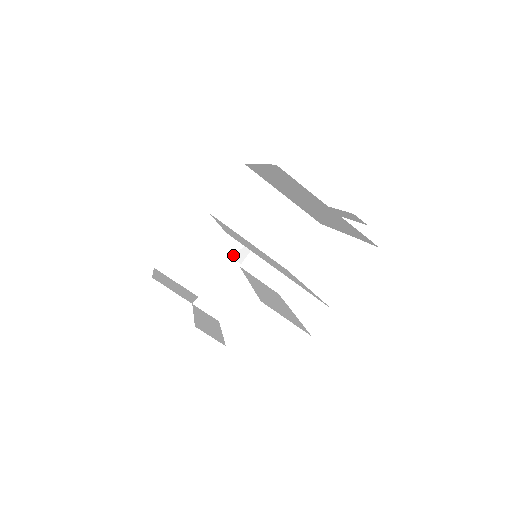
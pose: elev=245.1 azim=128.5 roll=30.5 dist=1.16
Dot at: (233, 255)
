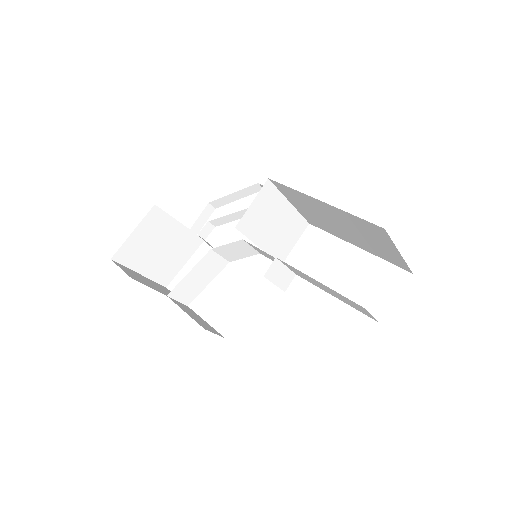
Dot at: (215, 248)
